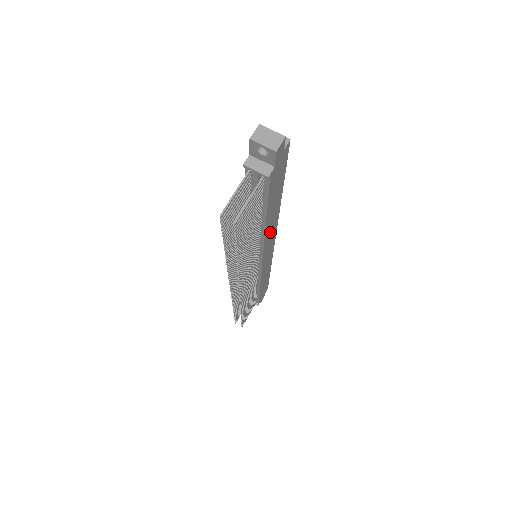
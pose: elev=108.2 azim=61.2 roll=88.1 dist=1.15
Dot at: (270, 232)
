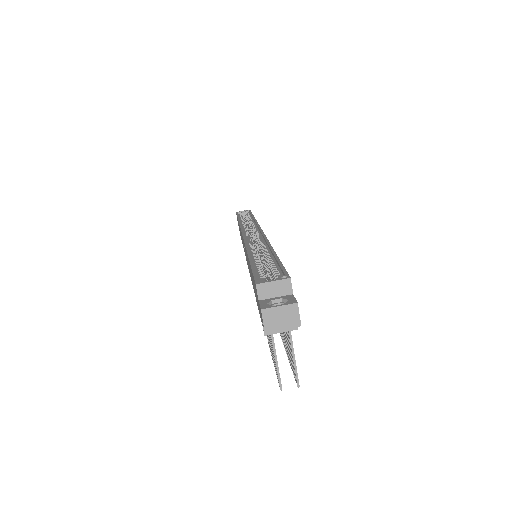
Dot at: occluded
